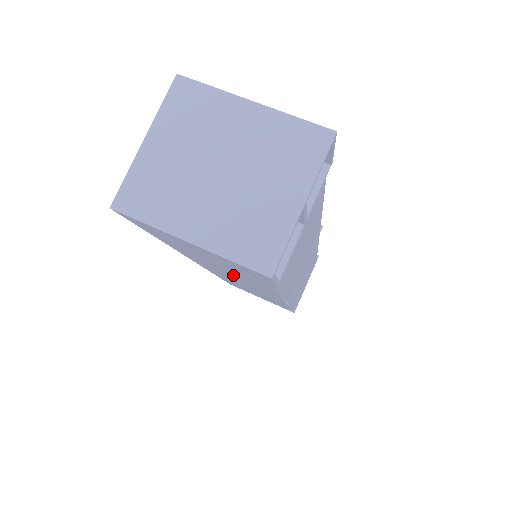
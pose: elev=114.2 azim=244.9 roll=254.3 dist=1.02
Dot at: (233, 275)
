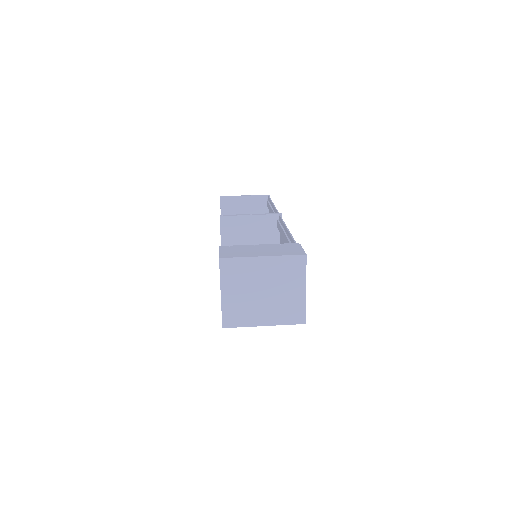
Dot at: occluded
